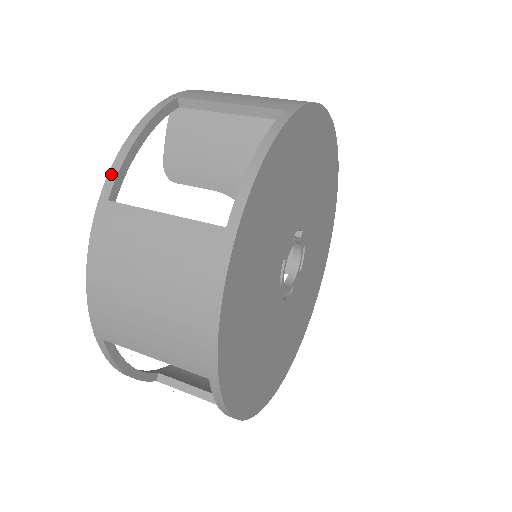
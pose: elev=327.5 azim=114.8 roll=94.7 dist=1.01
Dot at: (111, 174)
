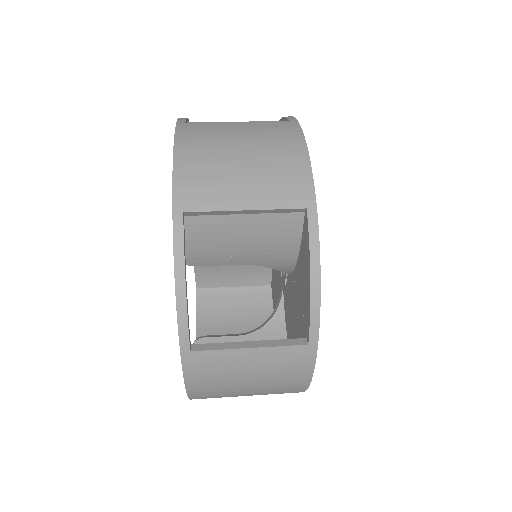
Dot at: (182, 332)
